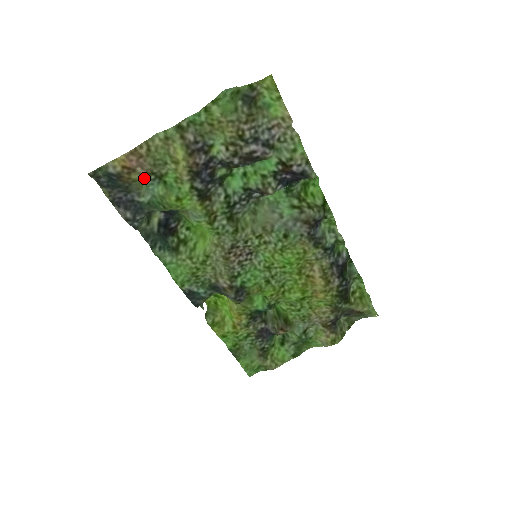
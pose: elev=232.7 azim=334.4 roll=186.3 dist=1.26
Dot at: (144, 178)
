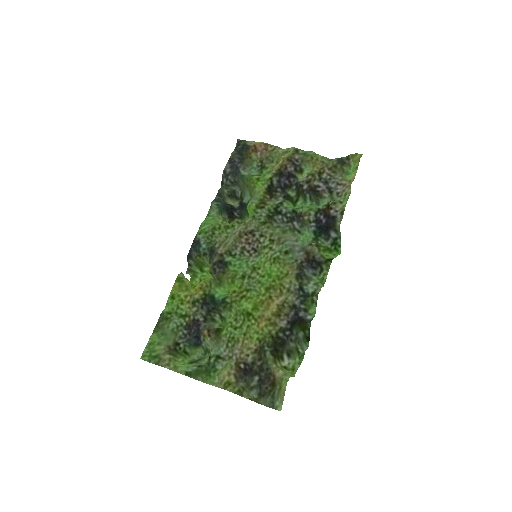
Dot at: (256, 162)
